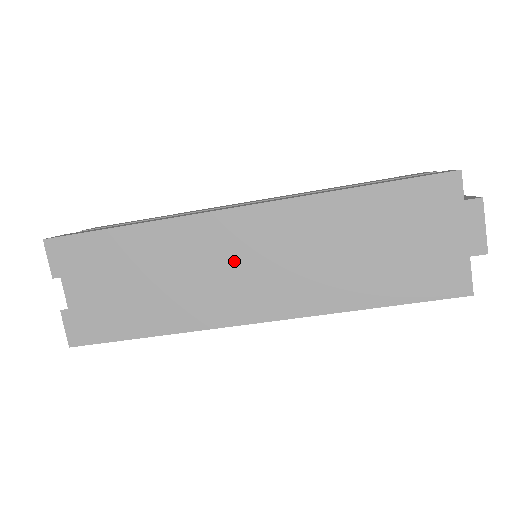
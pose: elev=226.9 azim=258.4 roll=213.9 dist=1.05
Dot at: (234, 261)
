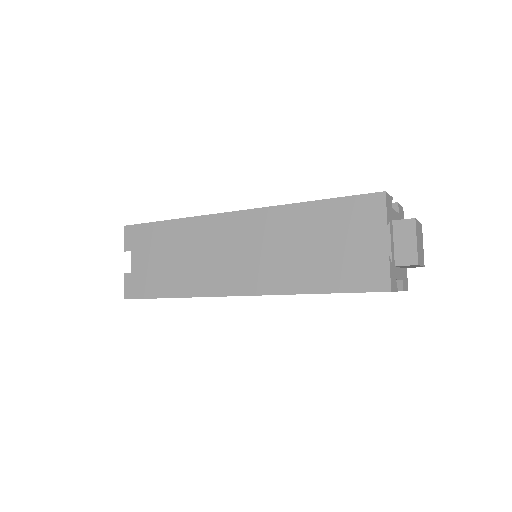
Dot at: (231, 251)
